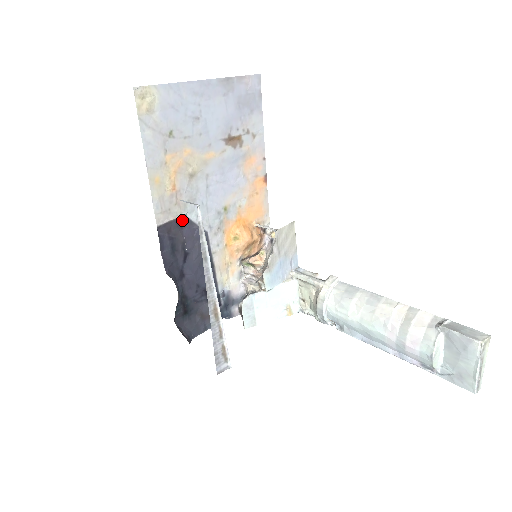
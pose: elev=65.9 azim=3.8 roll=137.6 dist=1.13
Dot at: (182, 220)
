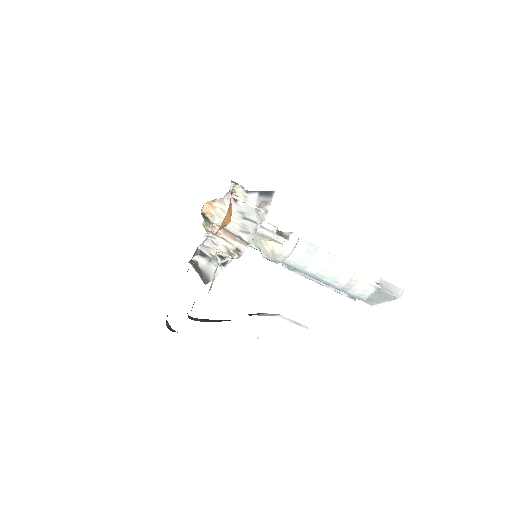
Dot at: occluded
